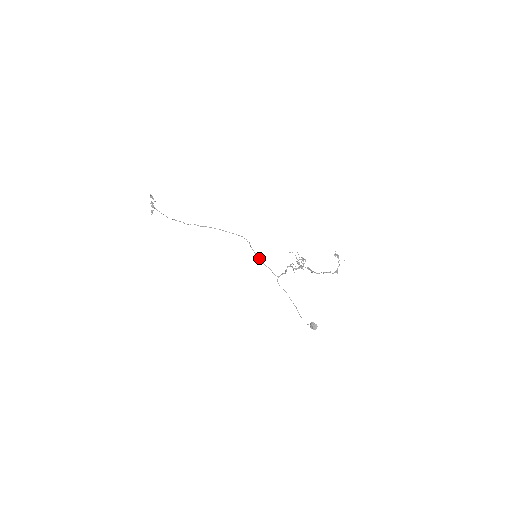
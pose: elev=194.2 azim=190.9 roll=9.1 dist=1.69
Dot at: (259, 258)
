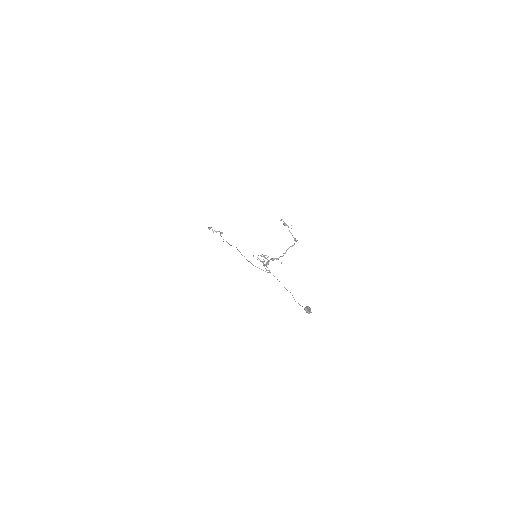
Dot at: occluded
